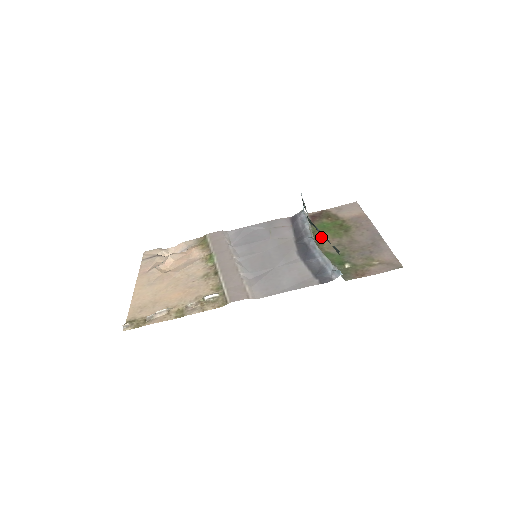
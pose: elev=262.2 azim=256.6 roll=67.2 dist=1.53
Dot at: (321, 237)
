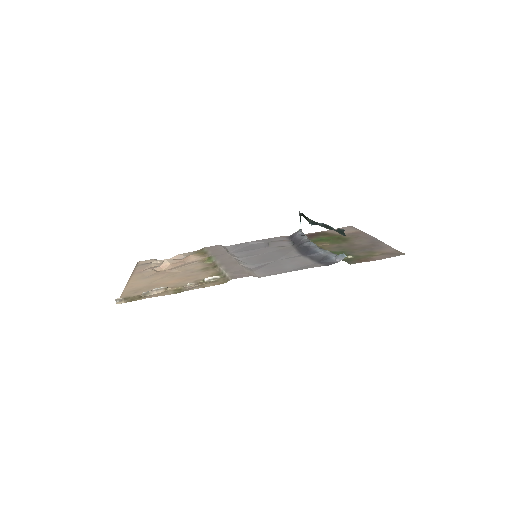
Dot at: (320, 243)
